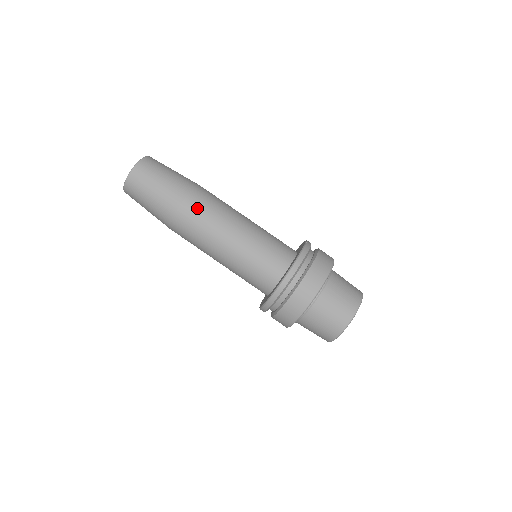
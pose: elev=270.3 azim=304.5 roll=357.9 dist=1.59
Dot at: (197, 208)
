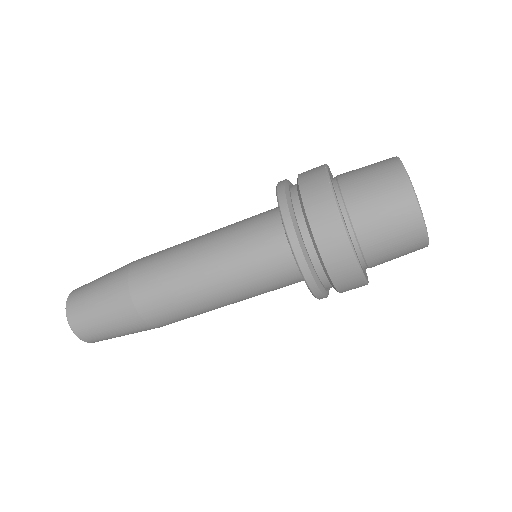
Dot at: (149, 289)
